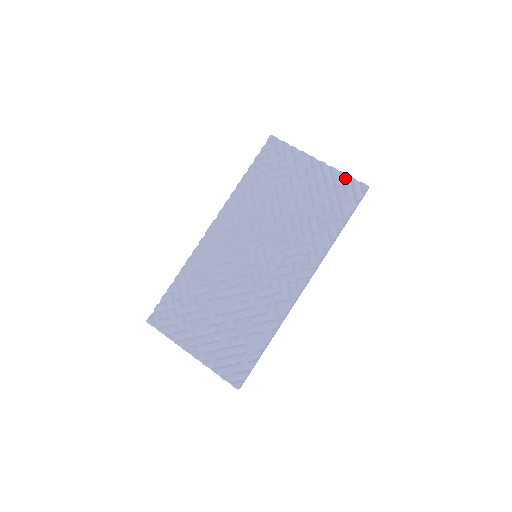
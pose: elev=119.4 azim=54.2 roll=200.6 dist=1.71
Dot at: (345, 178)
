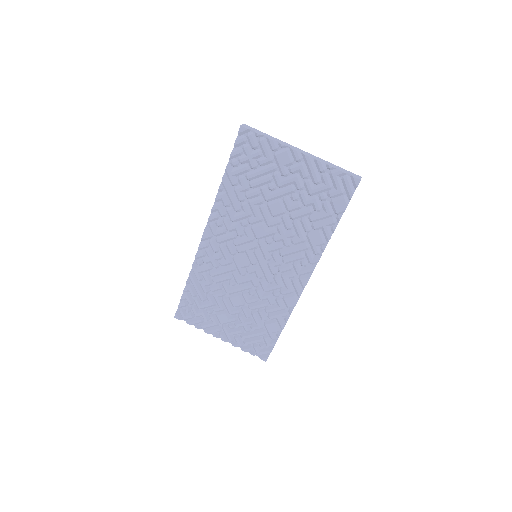
Dot at: (334, 173)
